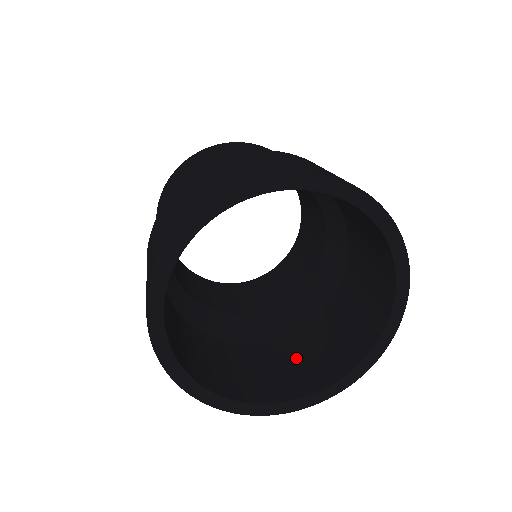
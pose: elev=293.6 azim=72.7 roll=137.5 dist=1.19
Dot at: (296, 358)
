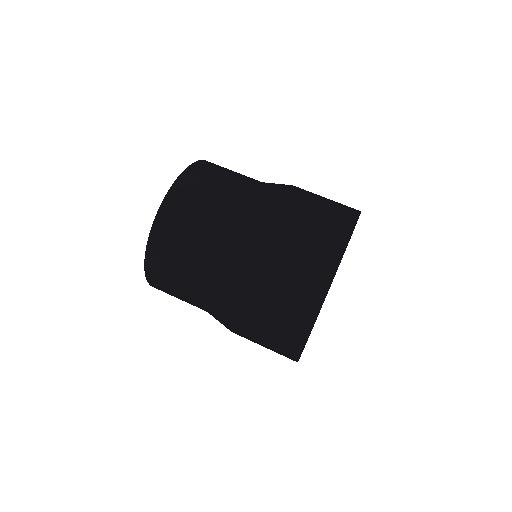
Dot at: occluded
